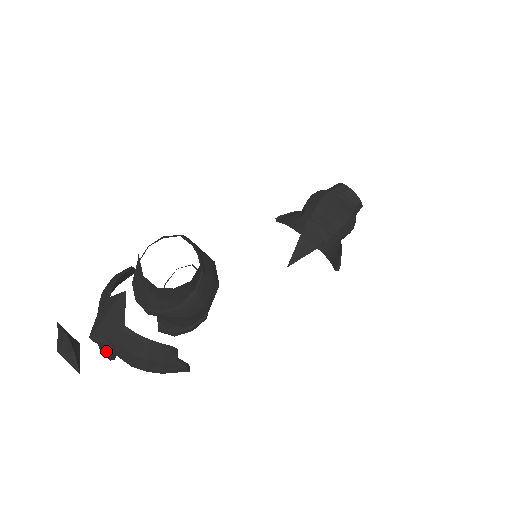
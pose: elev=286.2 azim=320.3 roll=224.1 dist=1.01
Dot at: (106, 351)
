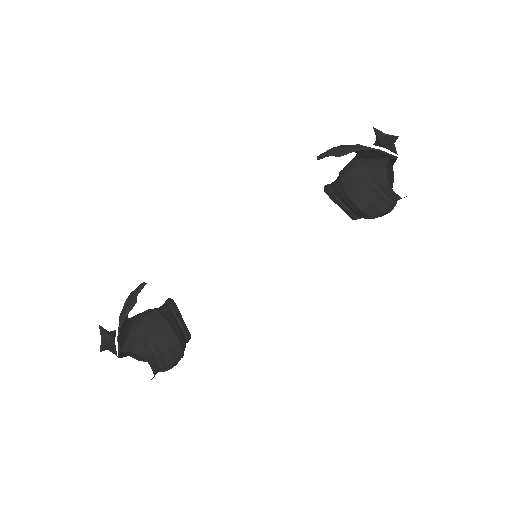
Dot at: occluded
